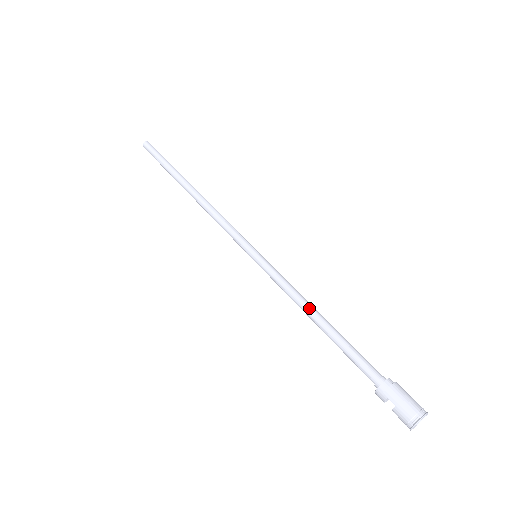
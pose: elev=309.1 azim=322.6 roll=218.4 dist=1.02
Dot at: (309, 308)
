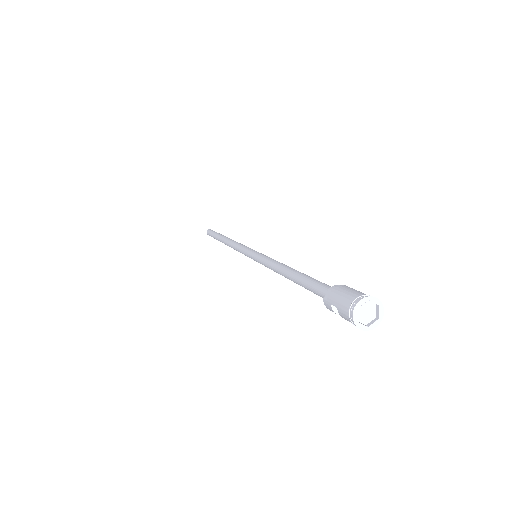
Dot at: (281, 268)
